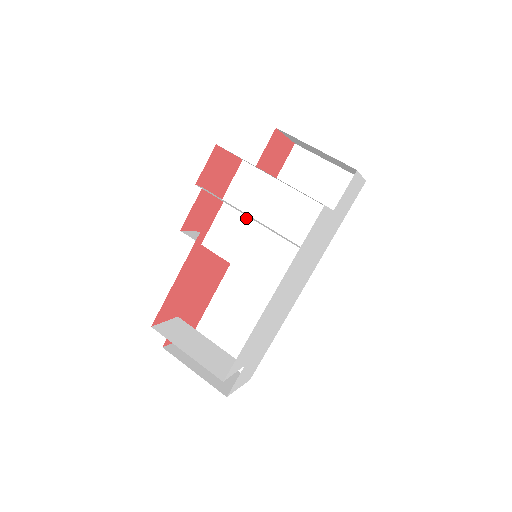
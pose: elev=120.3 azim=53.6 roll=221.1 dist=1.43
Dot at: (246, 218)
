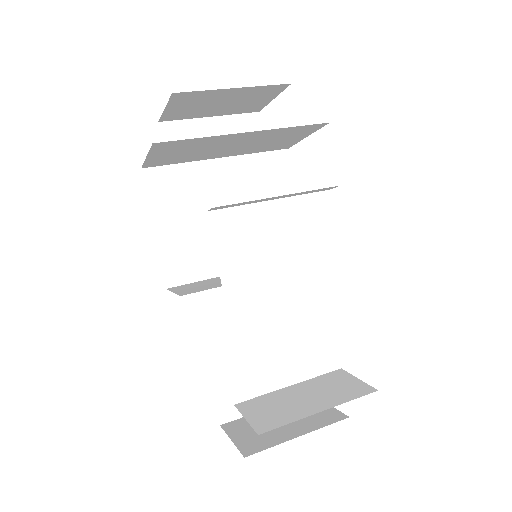
Dot at: (249, 209)
